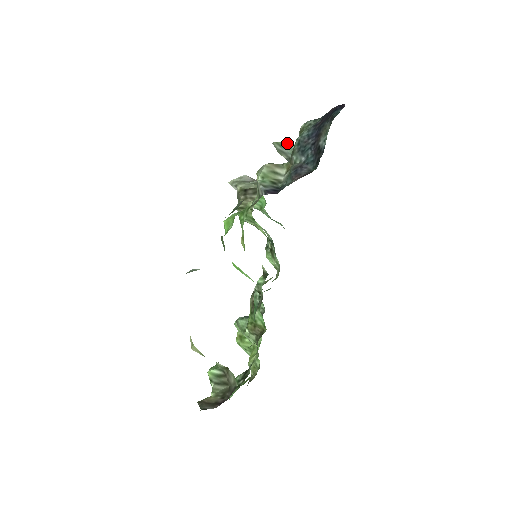
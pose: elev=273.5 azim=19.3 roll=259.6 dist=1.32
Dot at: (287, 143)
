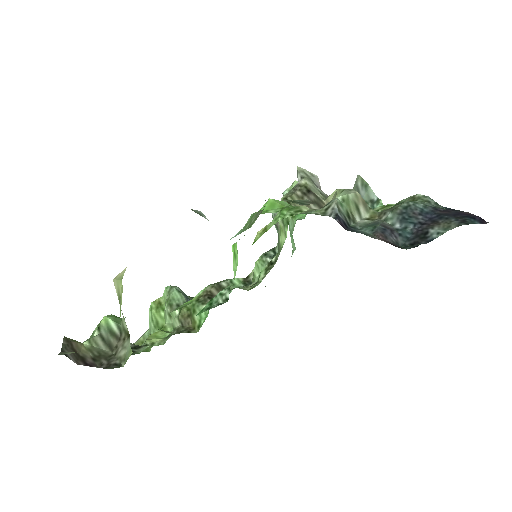
Dot at: occluded
